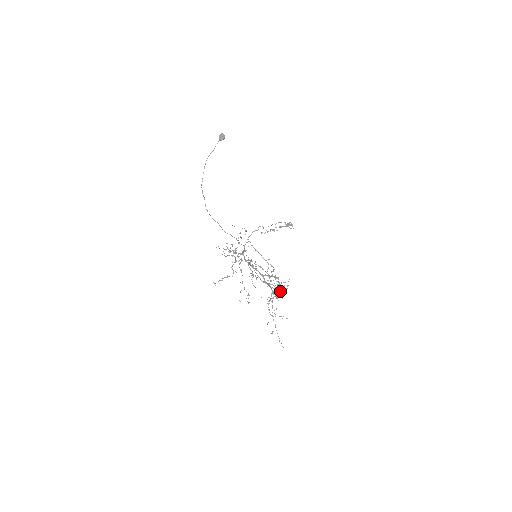
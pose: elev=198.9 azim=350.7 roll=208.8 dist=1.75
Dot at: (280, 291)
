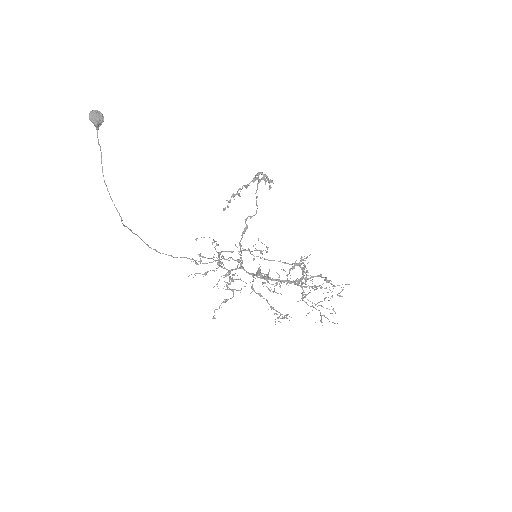
Dot at: (339, 293)
